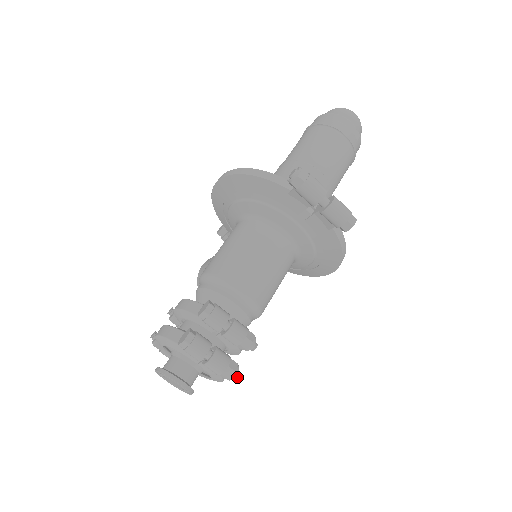
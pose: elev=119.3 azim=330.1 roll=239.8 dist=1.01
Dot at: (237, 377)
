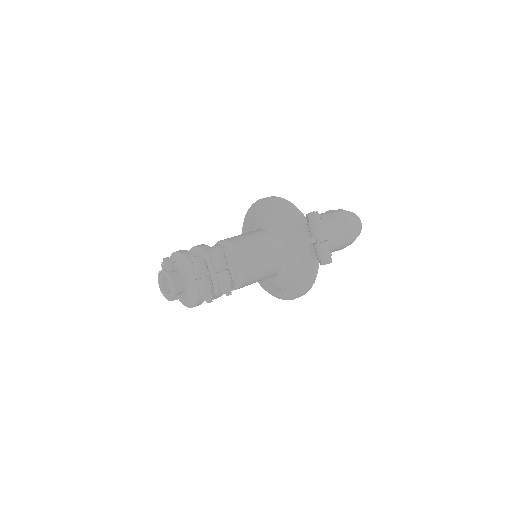
Dot at: (210, 302)
